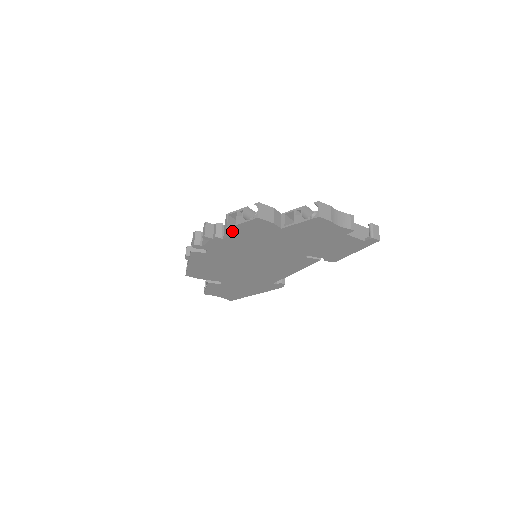
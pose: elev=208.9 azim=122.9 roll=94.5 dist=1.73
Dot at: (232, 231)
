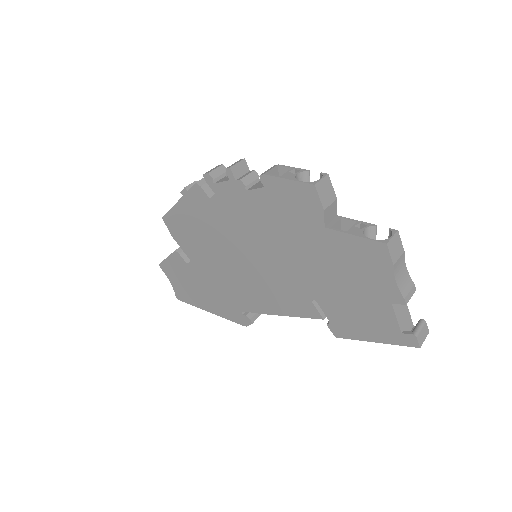
Dot at: (267, 184)
